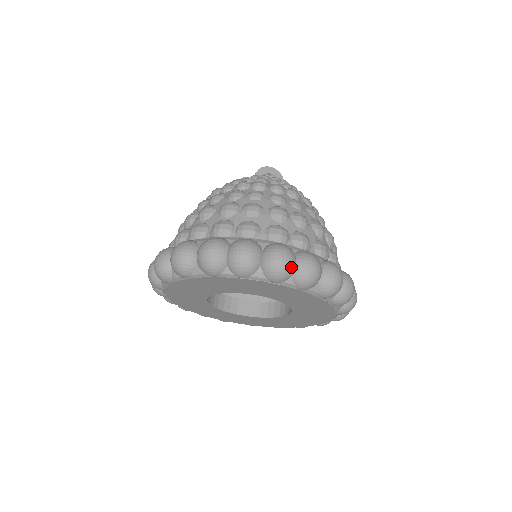
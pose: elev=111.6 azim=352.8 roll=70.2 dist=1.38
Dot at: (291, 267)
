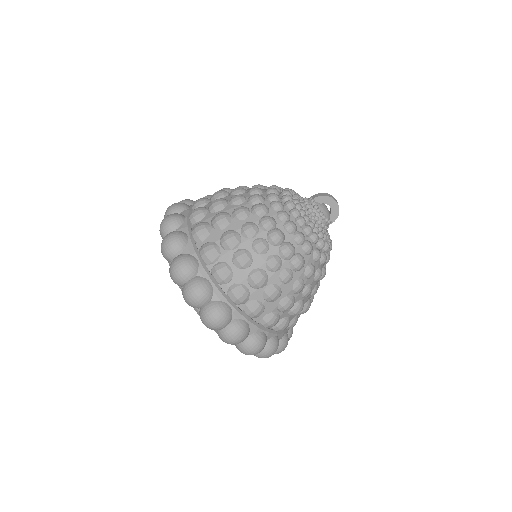
Dot at: (216, 329)
